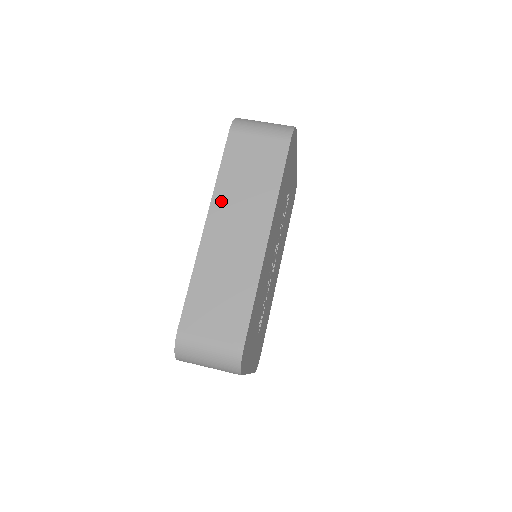
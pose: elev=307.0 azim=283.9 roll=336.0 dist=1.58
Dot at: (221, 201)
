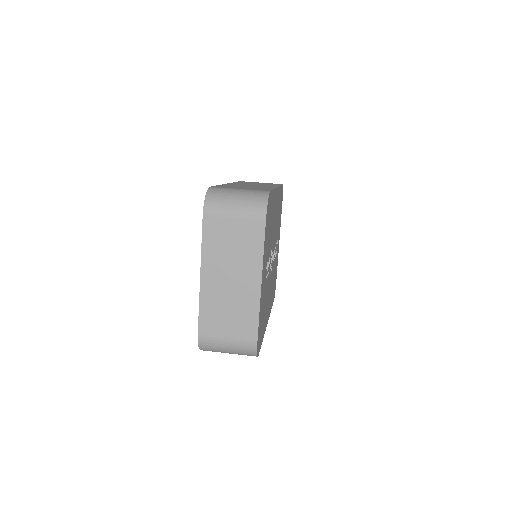
Dot at: (239, 183)
